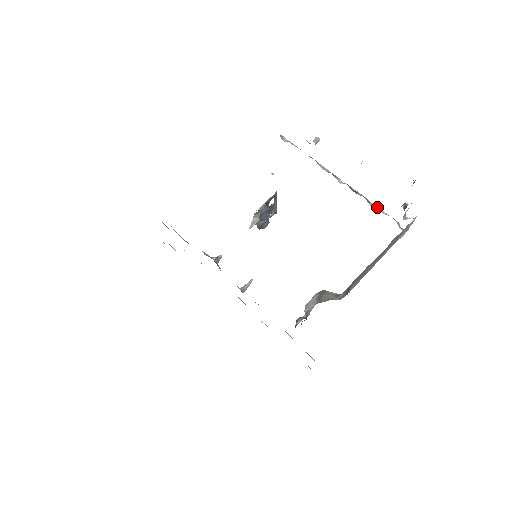
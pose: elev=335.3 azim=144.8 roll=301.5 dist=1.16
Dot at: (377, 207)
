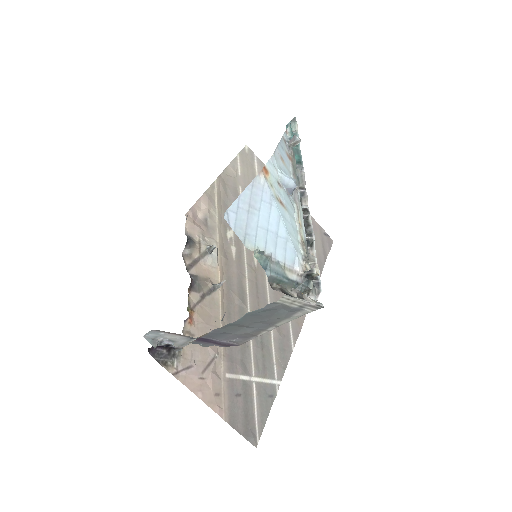
Dot at: occluded
